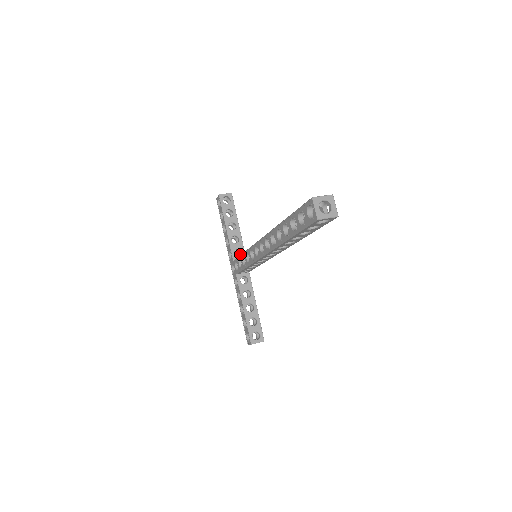
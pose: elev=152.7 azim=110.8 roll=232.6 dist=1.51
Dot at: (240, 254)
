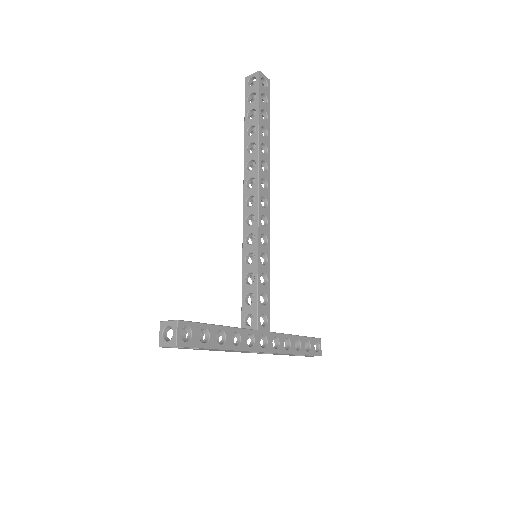
Dot at: (274, 349)
